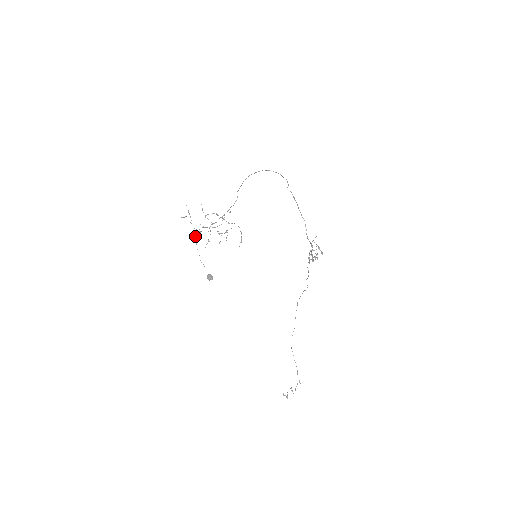
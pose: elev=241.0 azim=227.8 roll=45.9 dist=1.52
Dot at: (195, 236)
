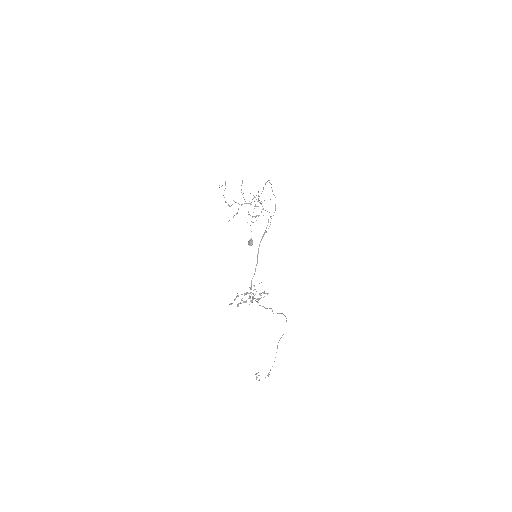
Dot at: occluded
